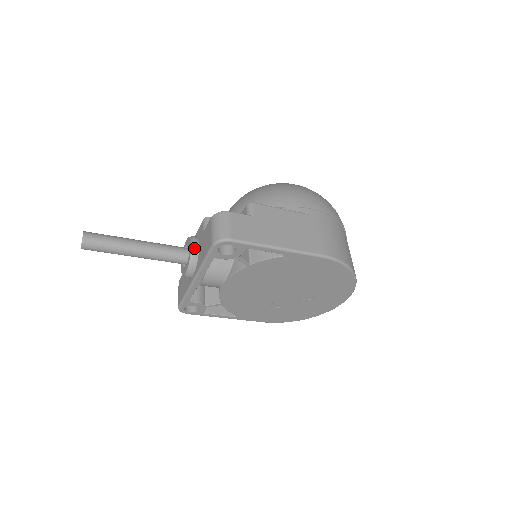
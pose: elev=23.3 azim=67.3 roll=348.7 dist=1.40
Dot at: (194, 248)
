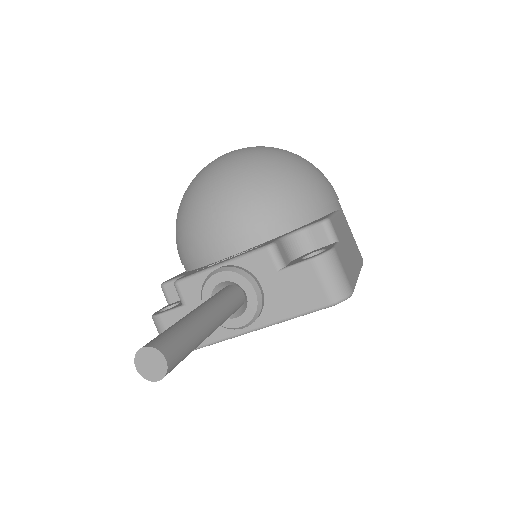
Dot at: (260, 294)
